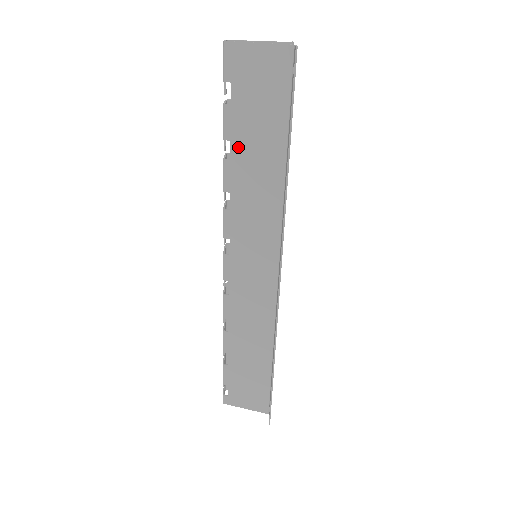
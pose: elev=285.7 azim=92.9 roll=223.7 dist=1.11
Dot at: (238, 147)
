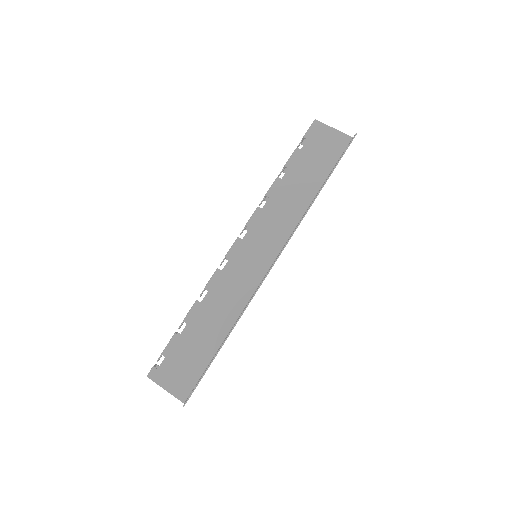
Dot at: (291, 173)
